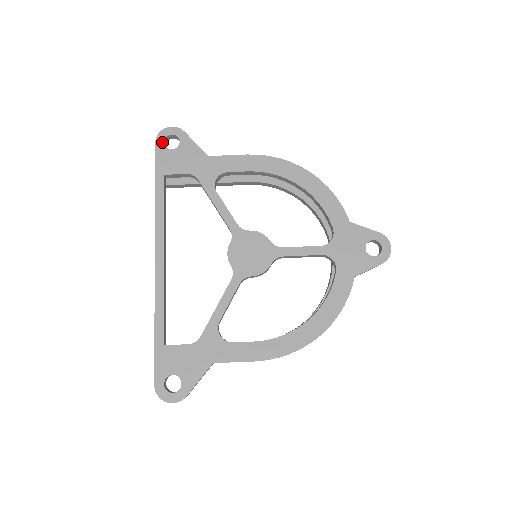
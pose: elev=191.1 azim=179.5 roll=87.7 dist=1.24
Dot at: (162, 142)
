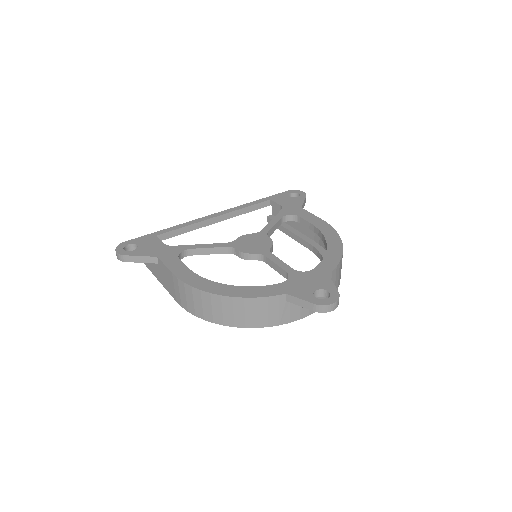
Dot at: (290, 192)
